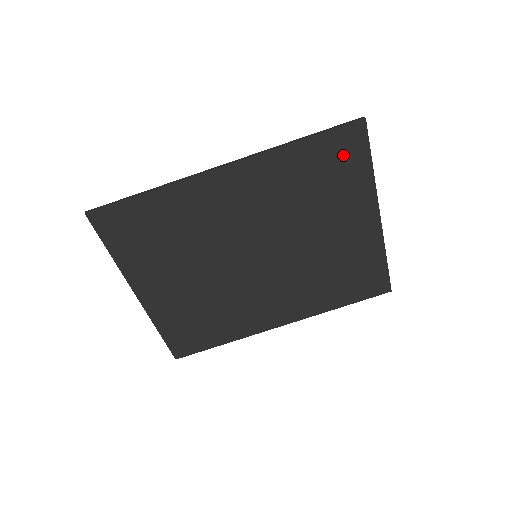
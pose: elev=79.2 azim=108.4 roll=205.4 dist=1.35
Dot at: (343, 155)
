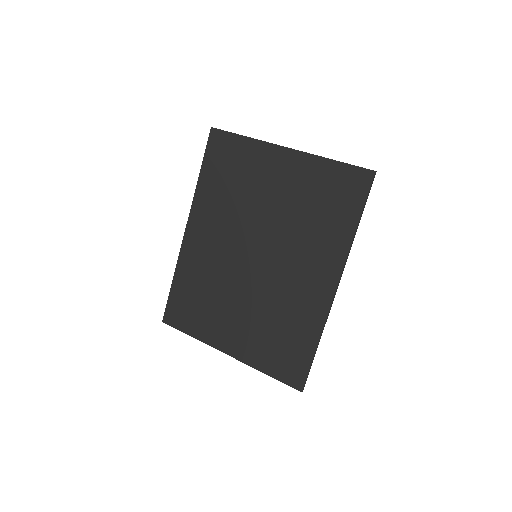
Dot at: (224, 153)
